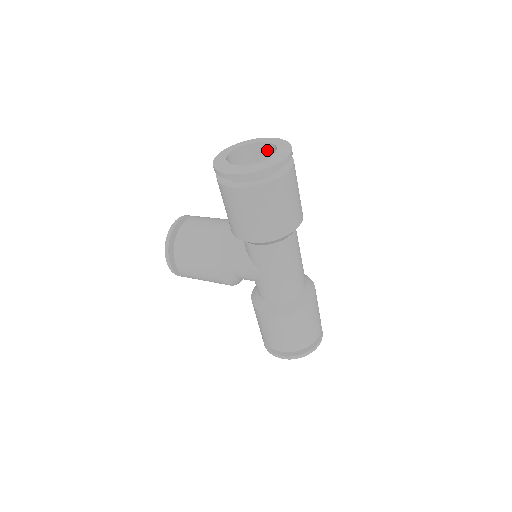
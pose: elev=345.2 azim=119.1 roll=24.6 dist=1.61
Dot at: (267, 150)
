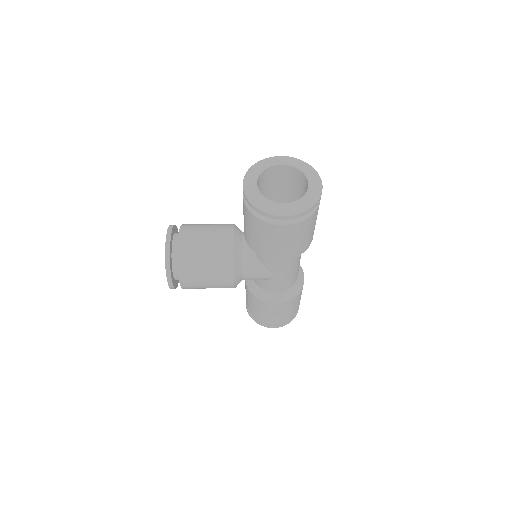
Dot at: (284, 171)
